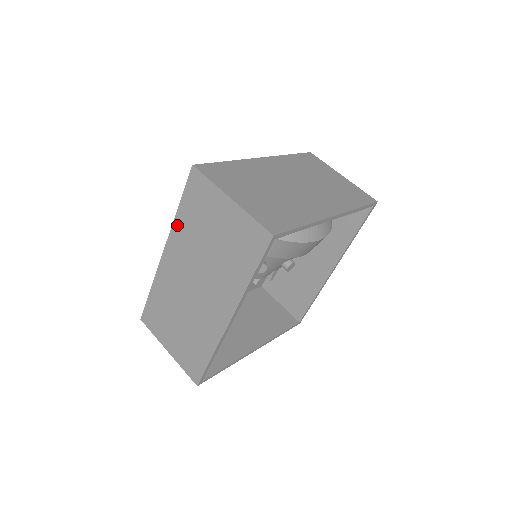
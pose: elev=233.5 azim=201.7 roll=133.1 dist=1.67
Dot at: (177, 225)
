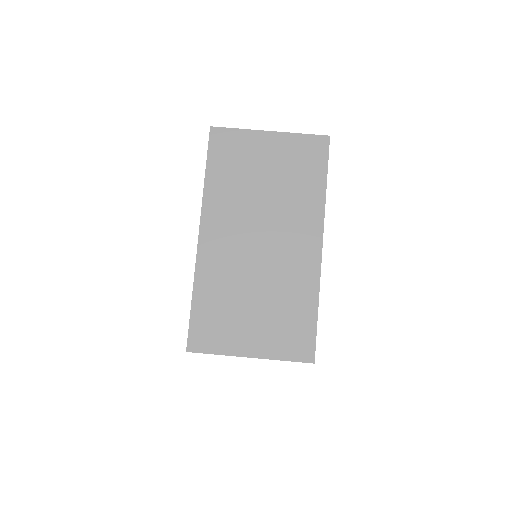
Dot at: occluded
